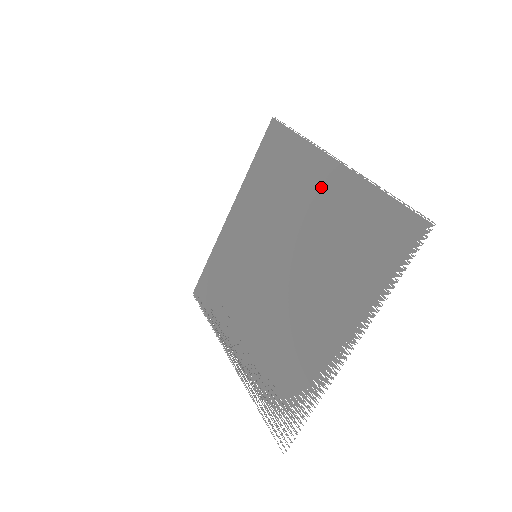
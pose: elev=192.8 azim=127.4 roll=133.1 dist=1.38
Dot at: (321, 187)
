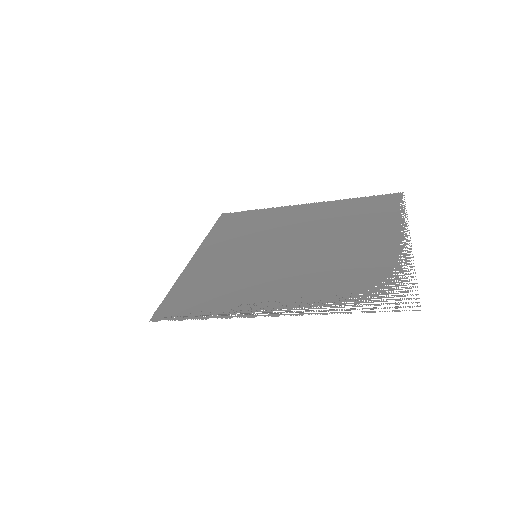
Dot at: (305, 212)
